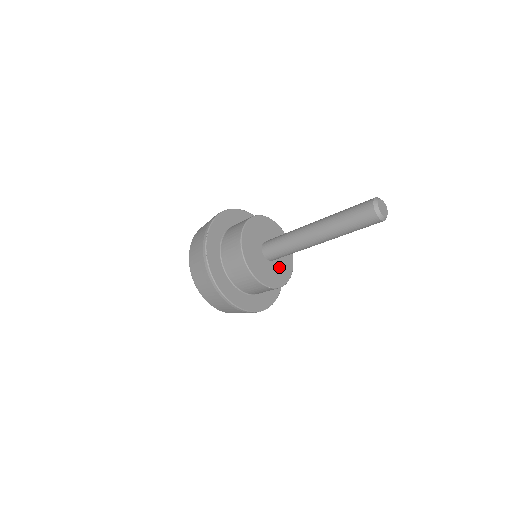
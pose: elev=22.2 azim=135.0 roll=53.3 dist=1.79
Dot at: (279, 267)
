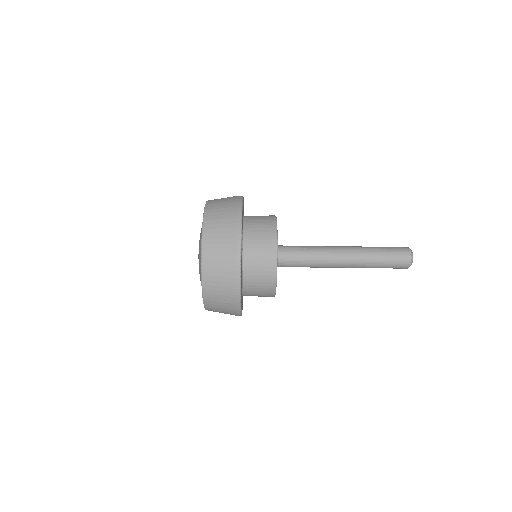
Dot at: occluded
